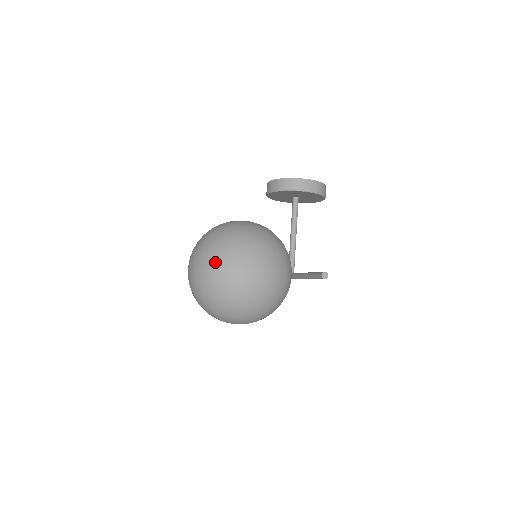
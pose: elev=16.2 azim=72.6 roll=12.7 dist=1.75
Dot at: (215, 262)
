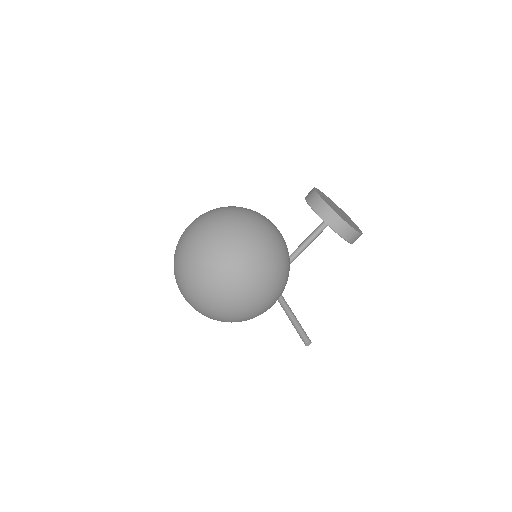
Dot at: (226, 279)
